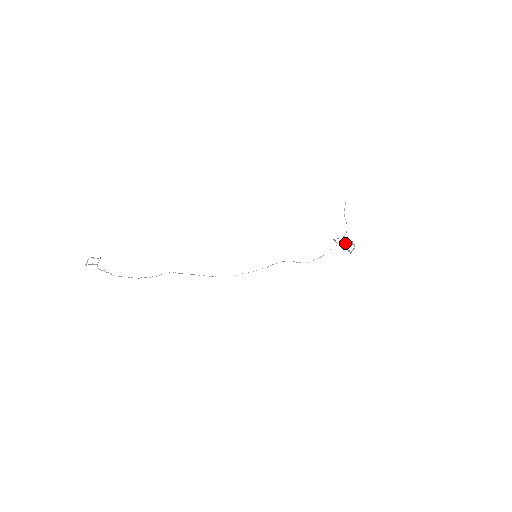
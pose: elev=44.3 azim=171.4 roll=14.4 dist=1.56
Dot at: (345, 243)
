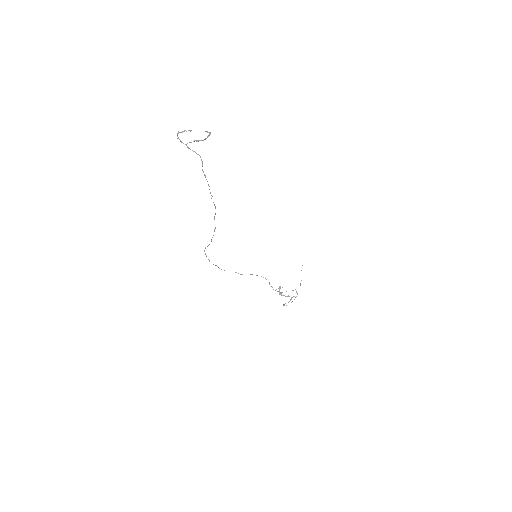
Dot at: occluded
